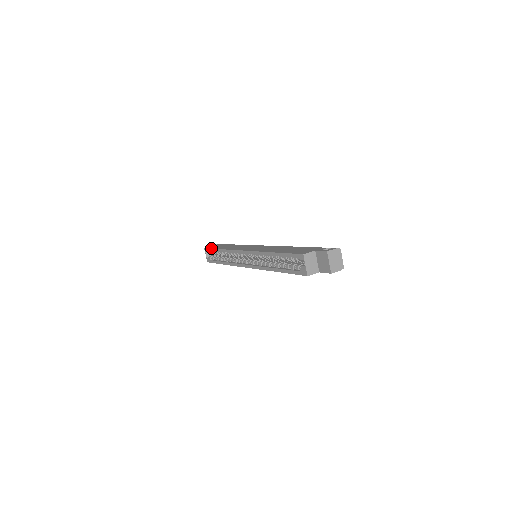
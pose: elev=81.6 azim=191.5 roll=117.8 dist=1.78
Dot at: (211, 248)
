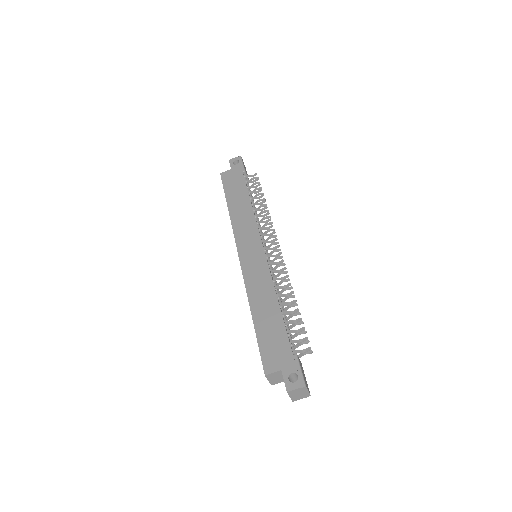
Dot at: (223, 187)
